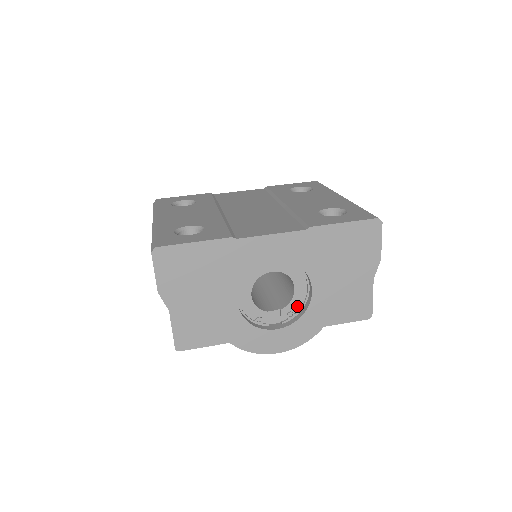
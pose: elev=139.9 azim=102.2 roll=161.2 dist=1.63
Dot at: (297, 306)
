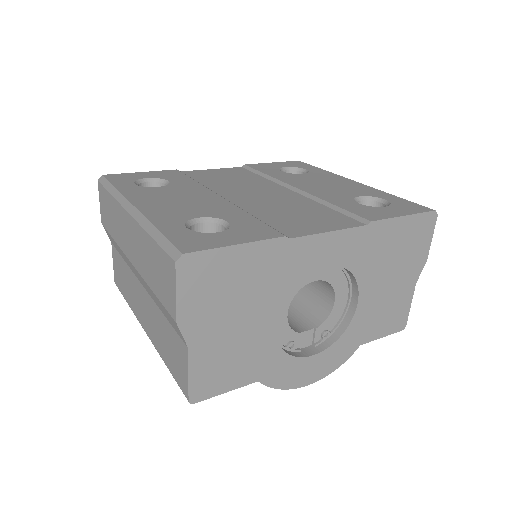
Dot at: (333, 322)
